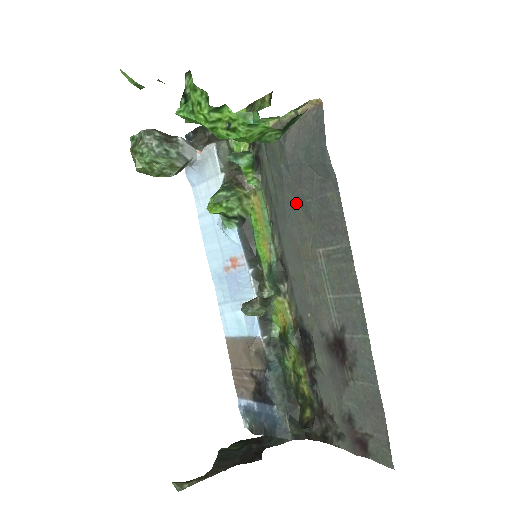
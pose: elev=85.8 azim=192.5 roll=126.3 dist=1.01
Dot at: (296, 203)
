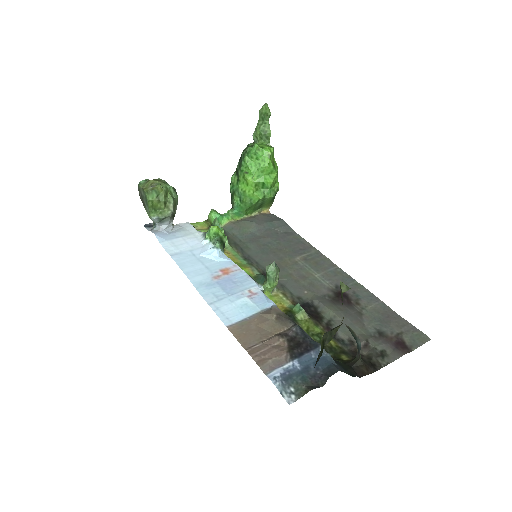
Dot at: (267, 245)
